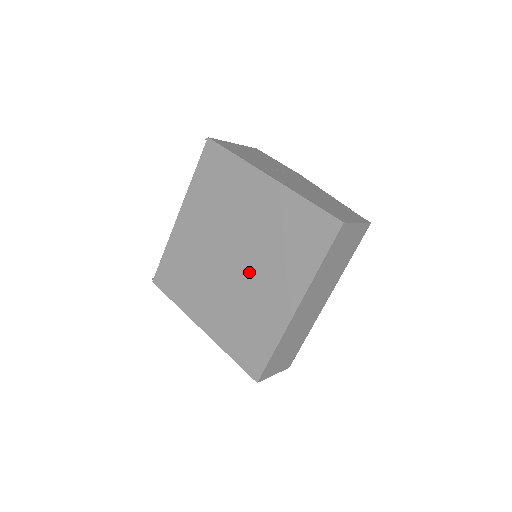
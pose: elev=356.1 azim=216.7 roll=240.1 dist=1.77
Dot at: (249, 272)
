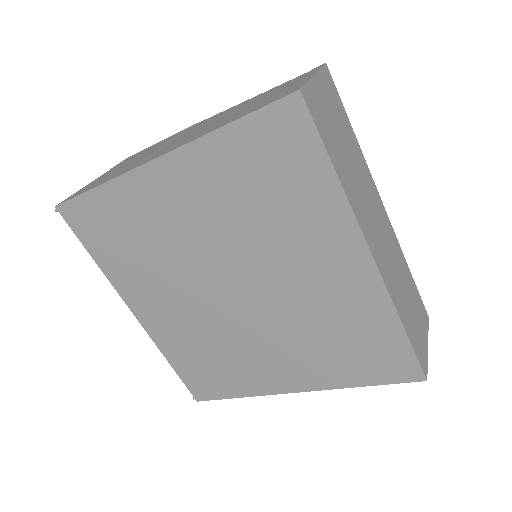
Dot at: (270, 283)
